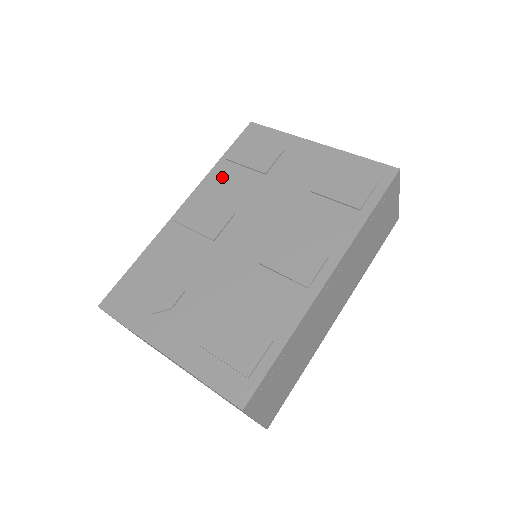
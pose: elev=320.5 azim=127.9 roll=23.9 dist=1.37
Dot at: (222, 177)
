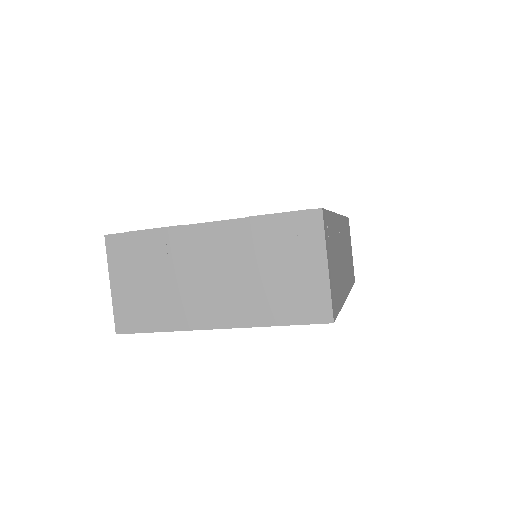
Dot at: occluded
